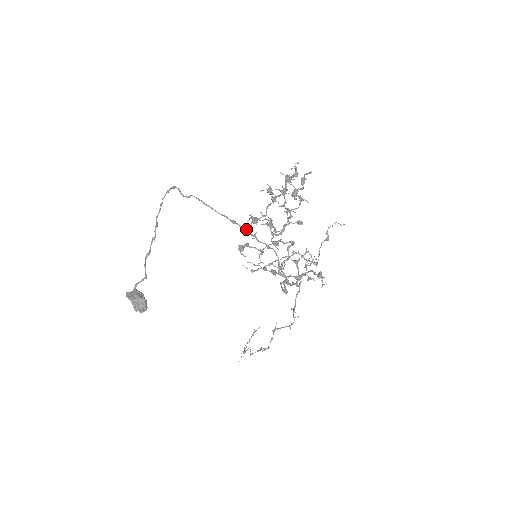
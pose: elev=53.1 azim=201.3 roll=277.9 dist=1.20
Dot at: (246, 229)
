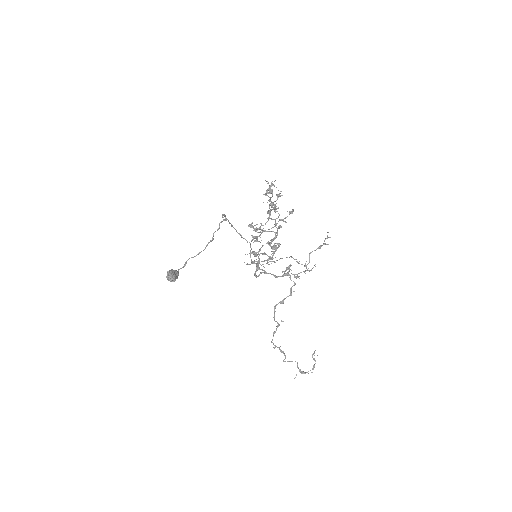
Dot at: (252, 236)
